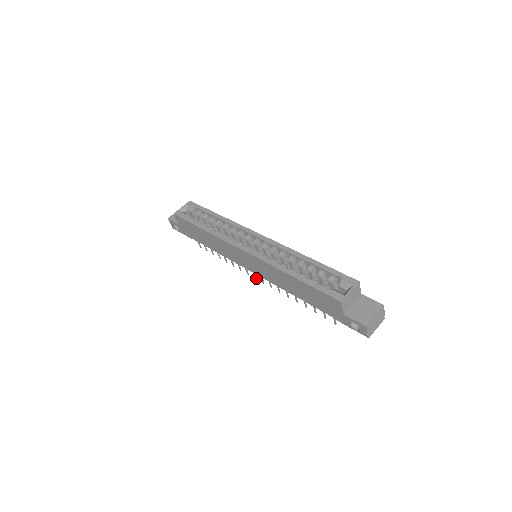
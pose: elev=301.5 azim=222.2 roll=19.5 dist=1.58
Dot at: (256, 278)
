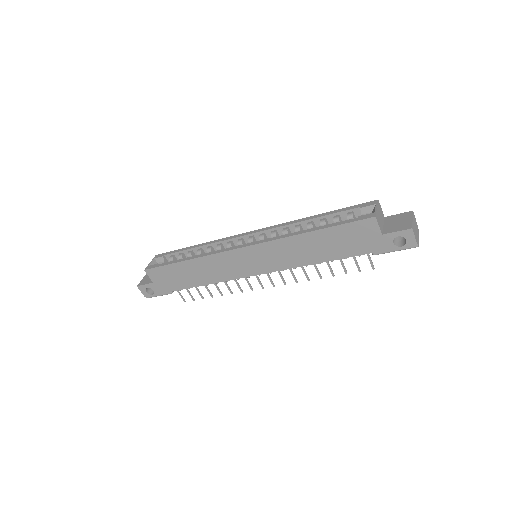
Dot at: (263, 287)
